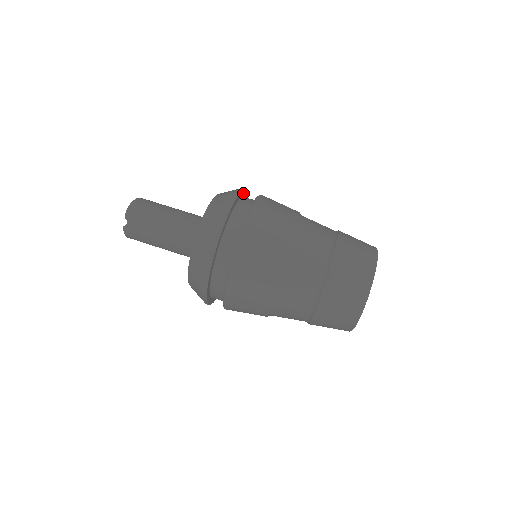
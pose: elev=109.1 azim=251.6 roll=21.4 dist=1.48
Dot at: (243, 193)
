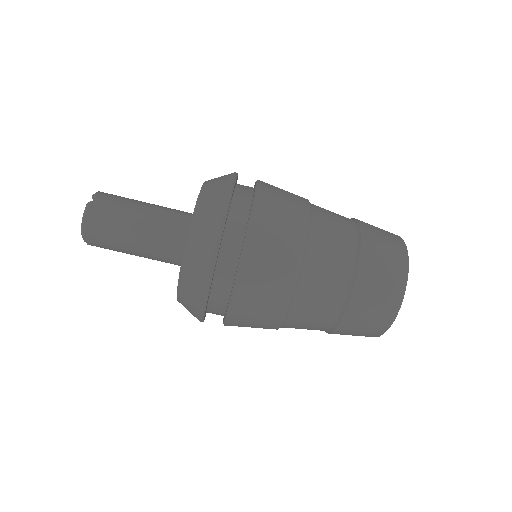
Dot at: (226, 217)
